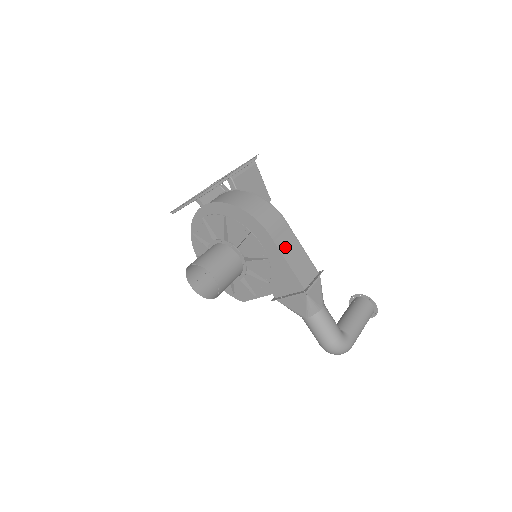
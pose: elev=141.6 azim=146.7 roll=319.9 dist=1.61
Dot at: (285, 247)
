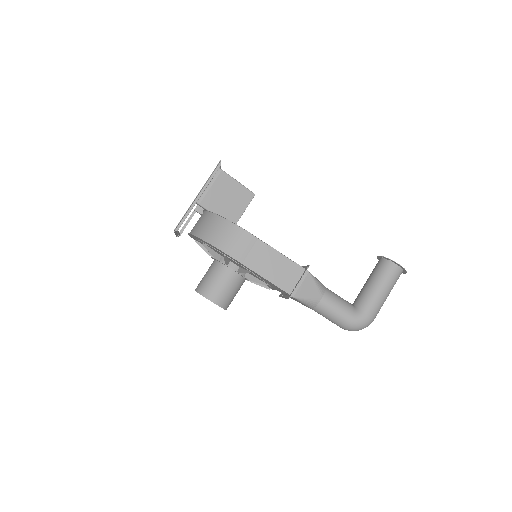
Dot at: (257, 262)
